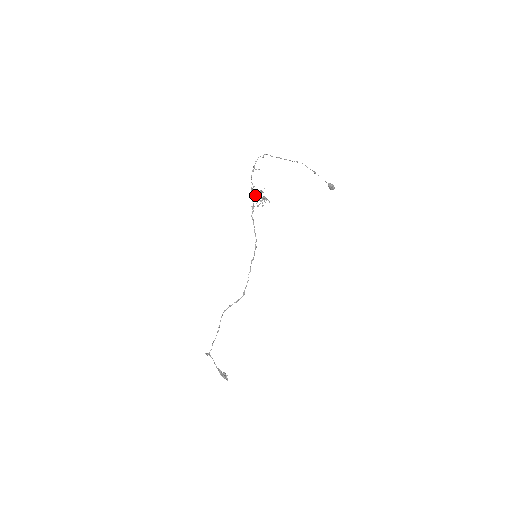
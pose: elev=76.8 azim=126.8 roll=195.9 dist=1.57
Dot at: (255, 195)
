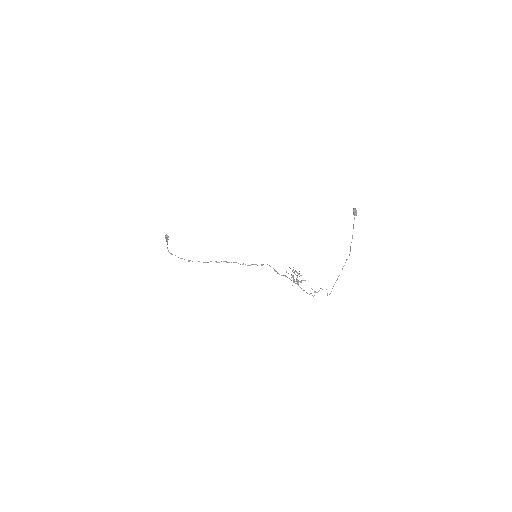
Dot at: occluded
